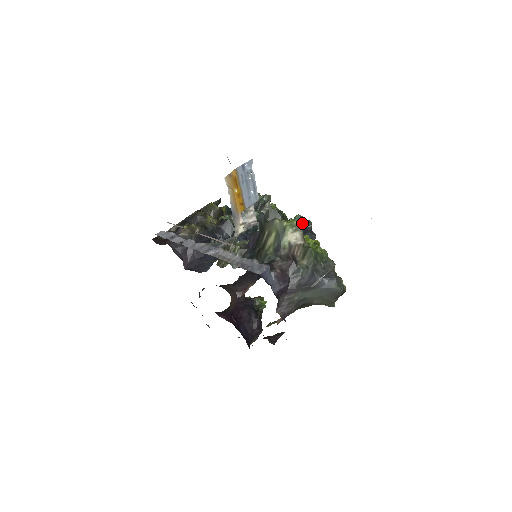
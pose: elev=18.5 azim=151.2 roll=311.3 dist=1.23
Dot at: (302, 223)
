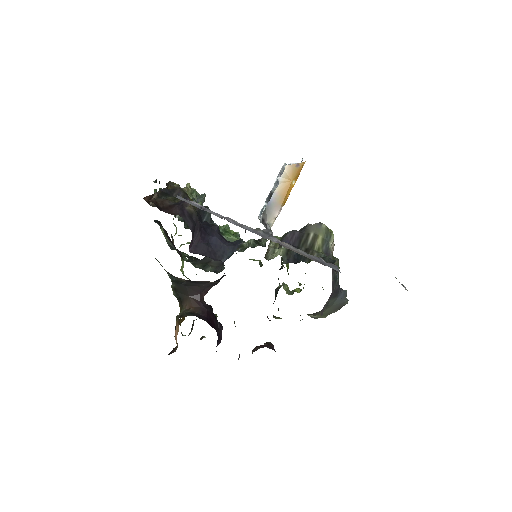
Dot at: occluded
